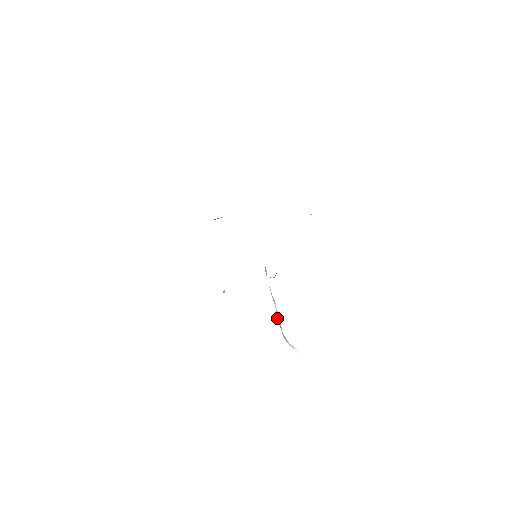
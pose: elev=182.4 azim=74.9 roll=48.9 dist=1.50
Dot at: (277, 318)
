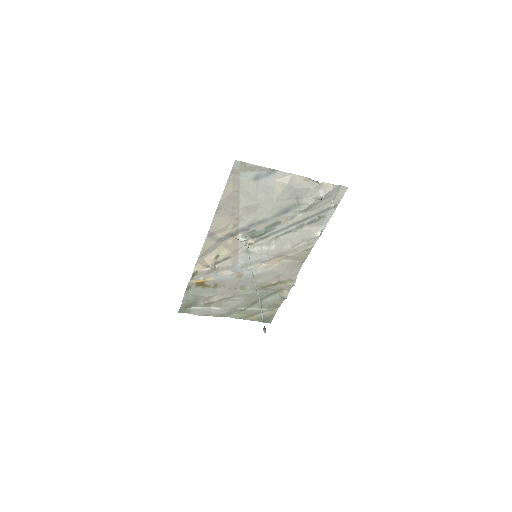
Dot at: (259, 302)
